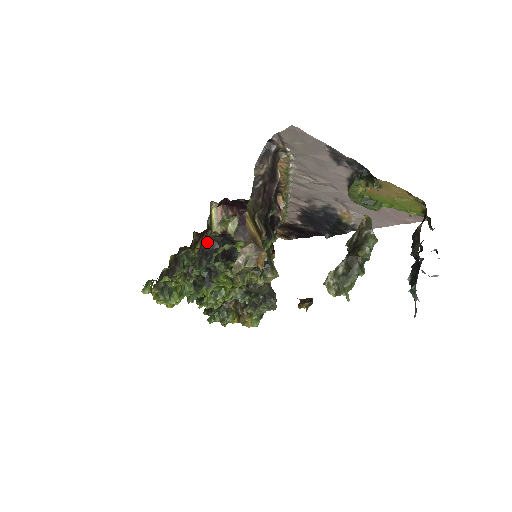
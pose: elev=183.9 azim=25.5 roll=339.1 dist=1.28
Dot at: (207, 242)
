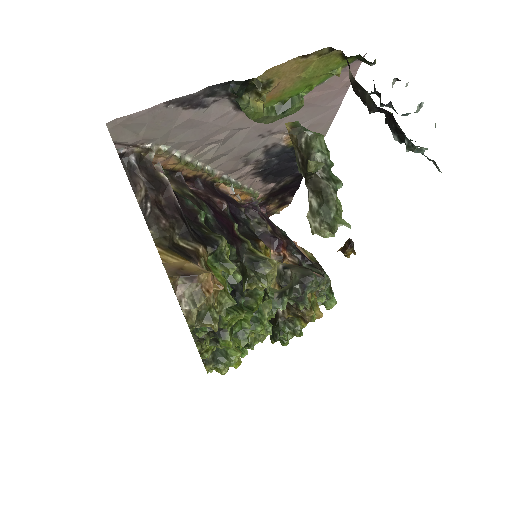
Dot at: occluded
